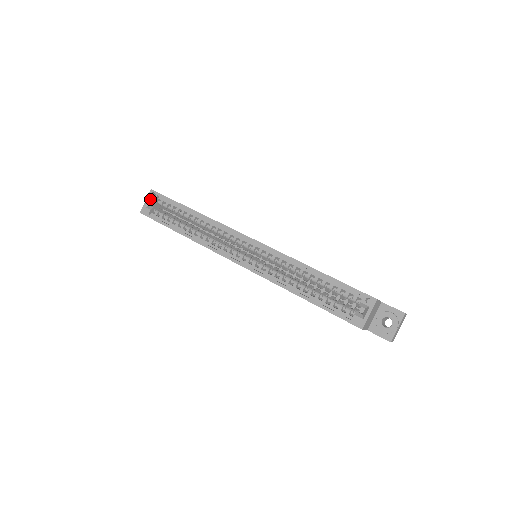
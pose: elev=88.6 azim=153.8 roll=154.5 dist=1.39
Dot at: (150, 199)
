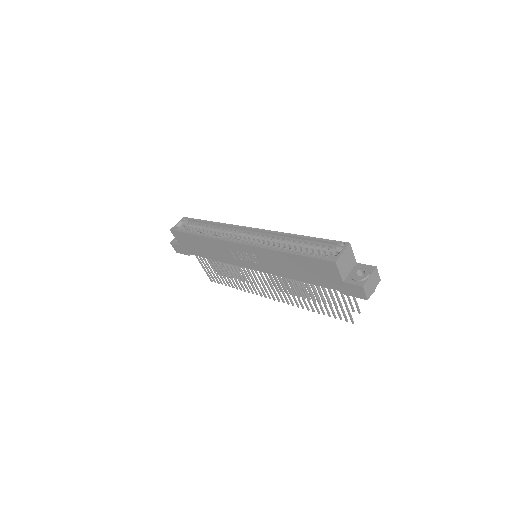
Dot at: (181, 222)
